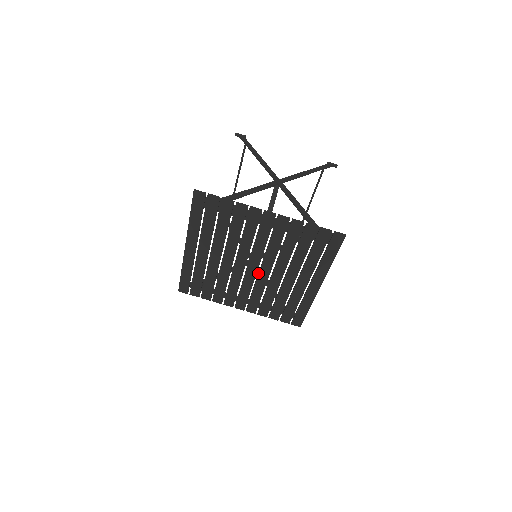
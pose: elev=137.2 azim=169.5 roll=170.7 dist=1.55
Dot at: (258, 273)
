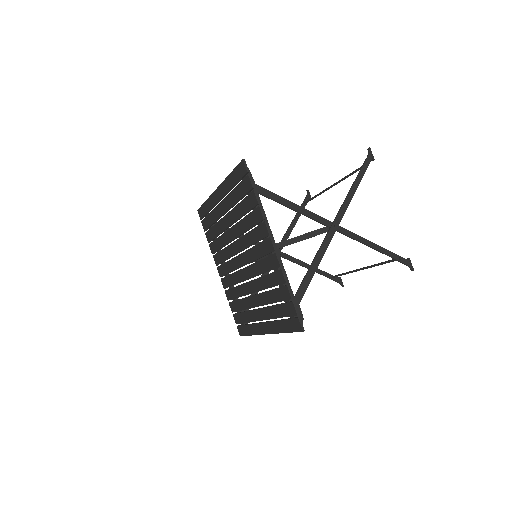
Dot at: (241, 269)
